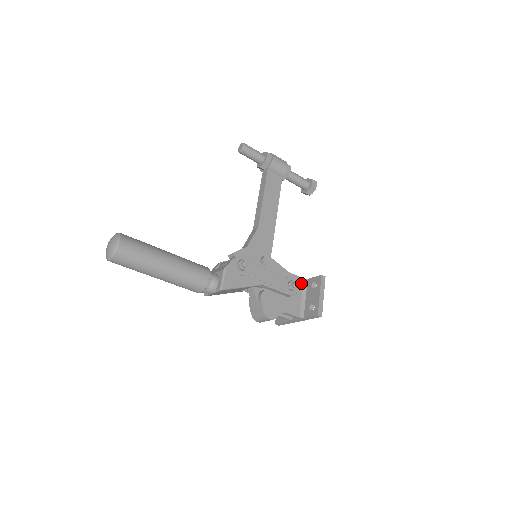
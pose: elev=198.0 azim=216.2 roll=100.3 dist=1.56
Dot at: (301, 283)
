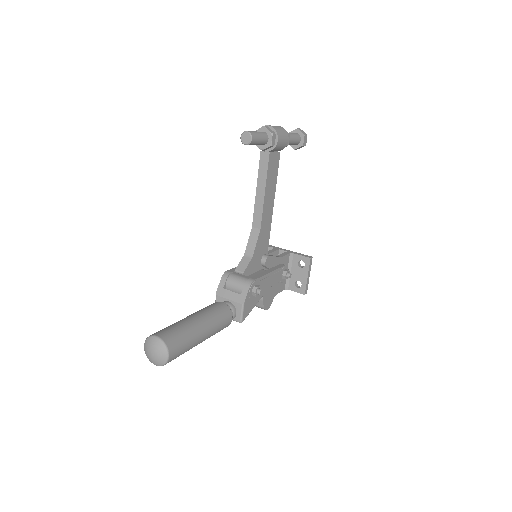
Dot at: (288, 259)
